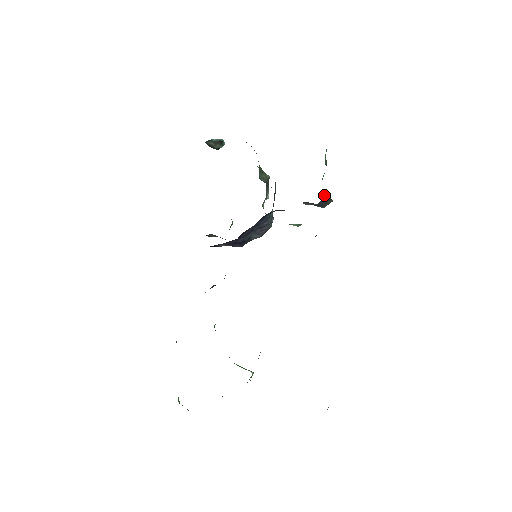
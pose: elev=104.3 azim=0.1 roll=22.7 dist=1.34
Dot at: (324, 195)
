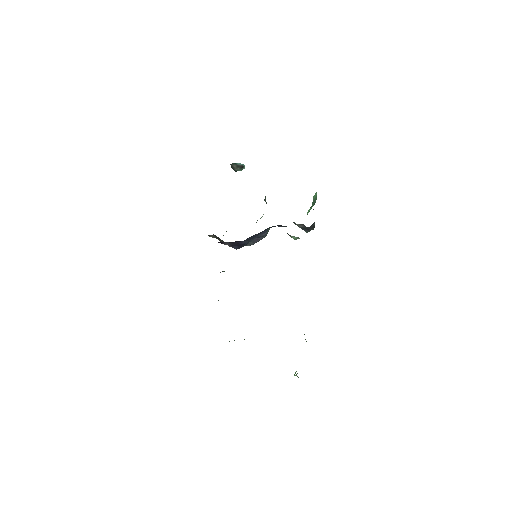
Dot at: occluded
